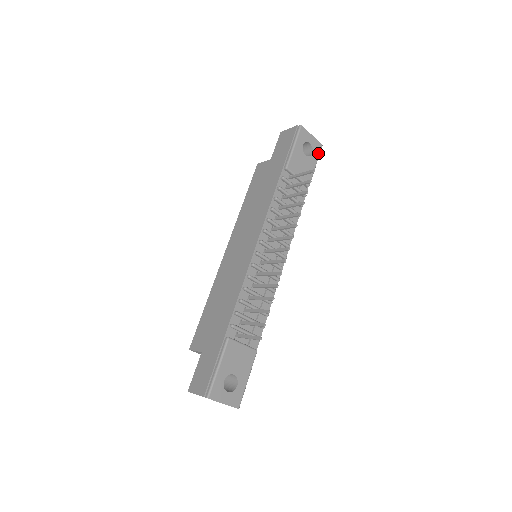
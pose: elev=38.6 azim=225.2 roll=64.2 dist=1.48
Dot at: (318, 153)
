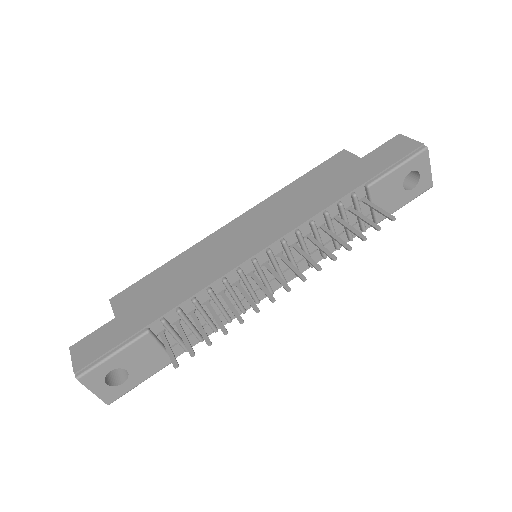
Dot at: (420, 192)
